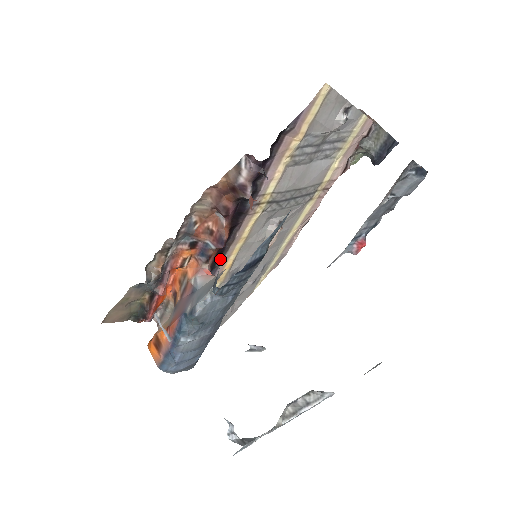
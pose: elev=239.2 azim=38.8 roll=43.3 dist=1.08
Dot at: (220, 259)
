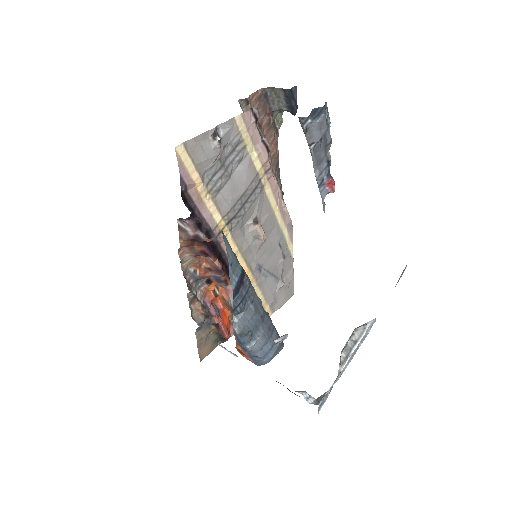
Dot at: occluded
